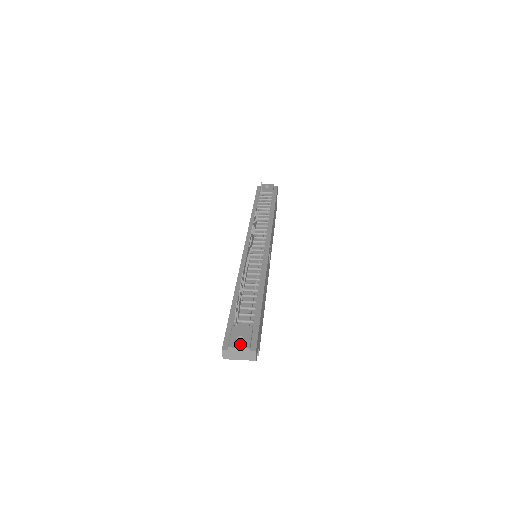
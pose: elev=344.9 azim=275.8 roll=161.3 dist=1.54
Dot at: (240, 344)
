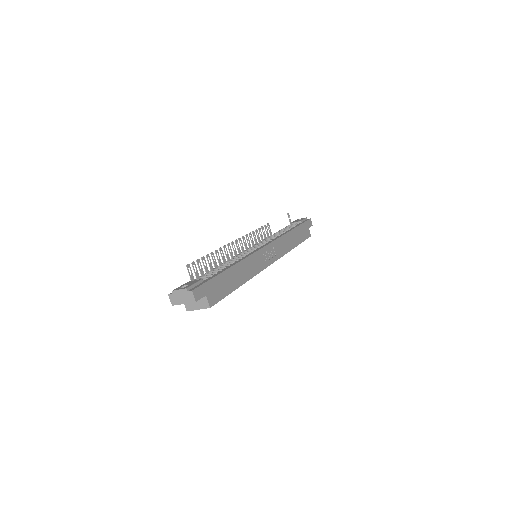
Dot at: (182, 288)
